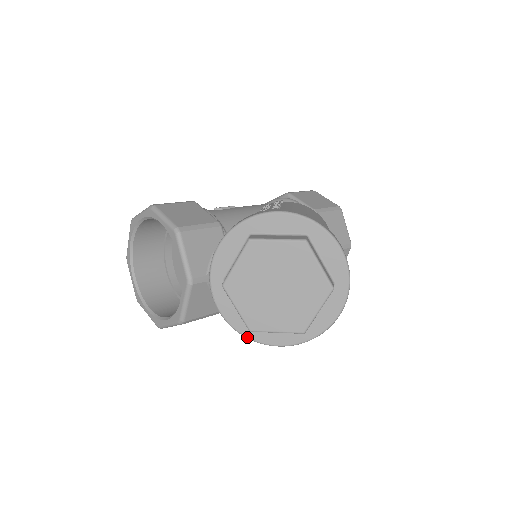
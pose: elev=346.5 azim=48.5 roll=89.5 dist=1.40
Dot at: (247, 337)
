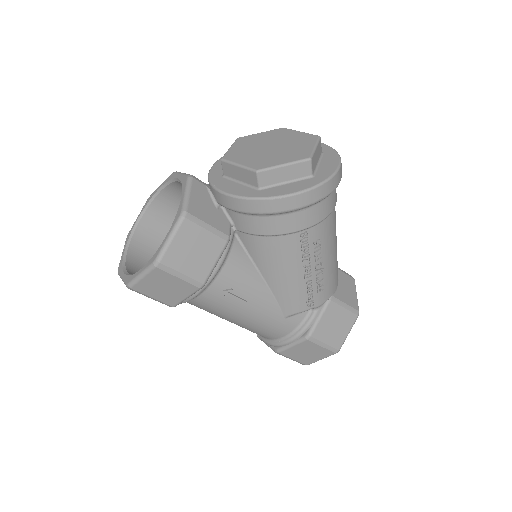
Dot at: (258, 197)
